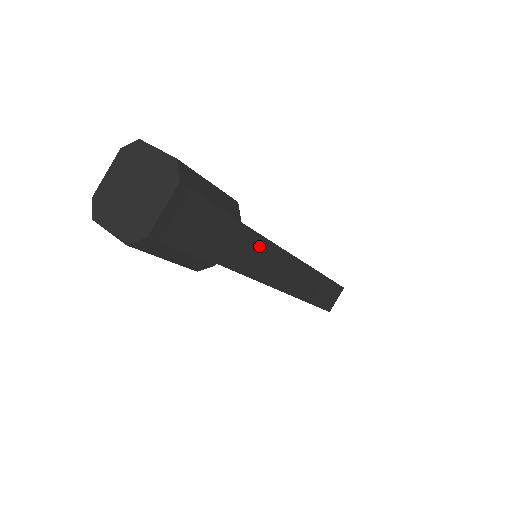
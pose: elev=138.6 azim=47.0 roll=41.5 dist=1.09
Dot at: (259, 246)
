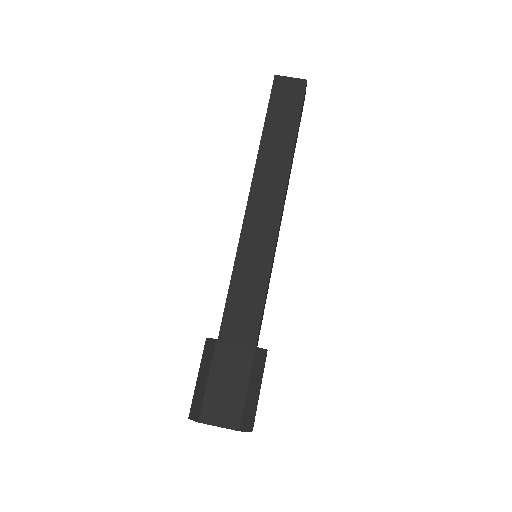
Dot at: (267, 290)
